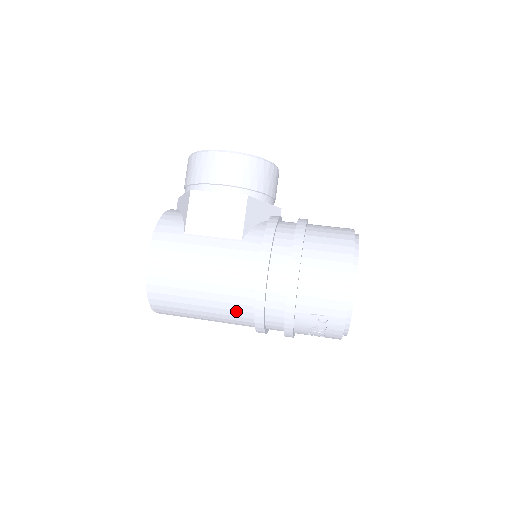
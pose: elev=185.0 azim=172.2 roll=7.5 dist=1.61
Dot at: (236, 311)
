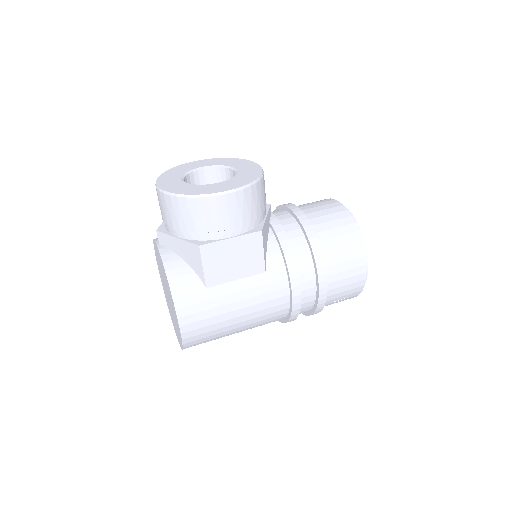
Dot at: occluded
